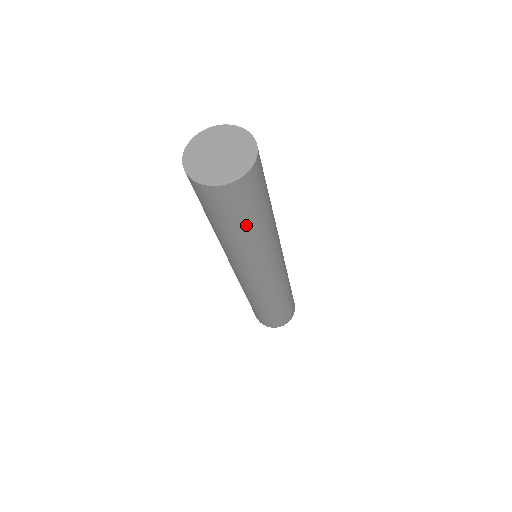
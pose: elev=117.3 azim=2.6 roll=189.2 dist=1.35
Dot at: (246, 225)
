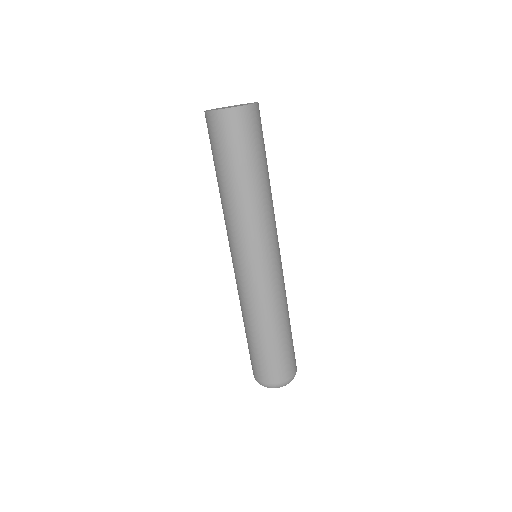
Dot at: (236, 168)
